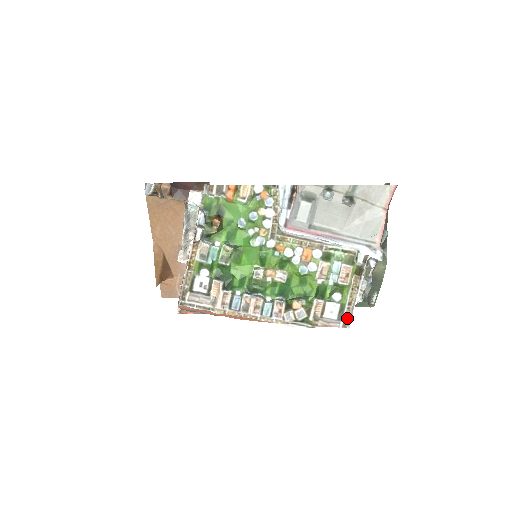
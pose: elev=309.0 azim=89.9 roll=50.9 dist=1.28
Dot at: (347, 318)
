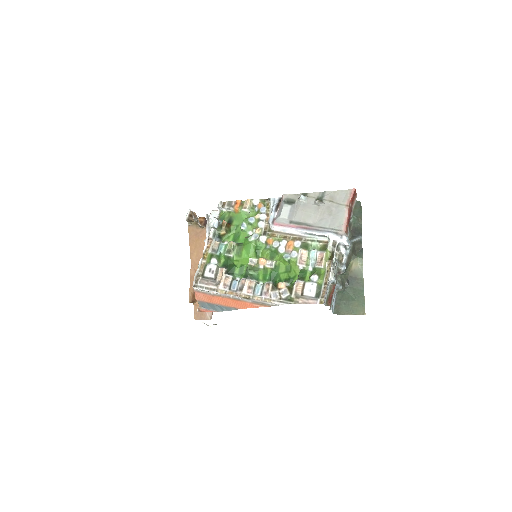
Dot at: (323, 295)
